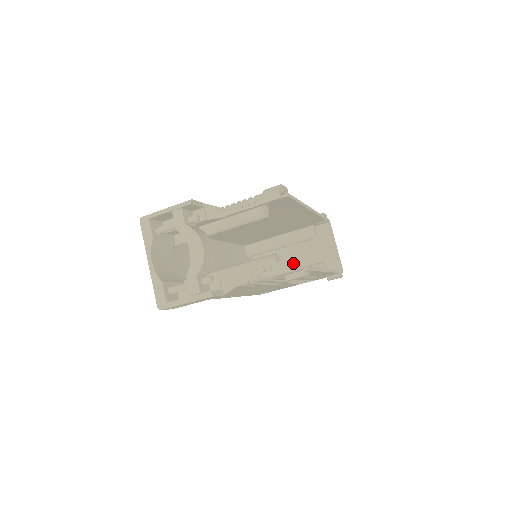
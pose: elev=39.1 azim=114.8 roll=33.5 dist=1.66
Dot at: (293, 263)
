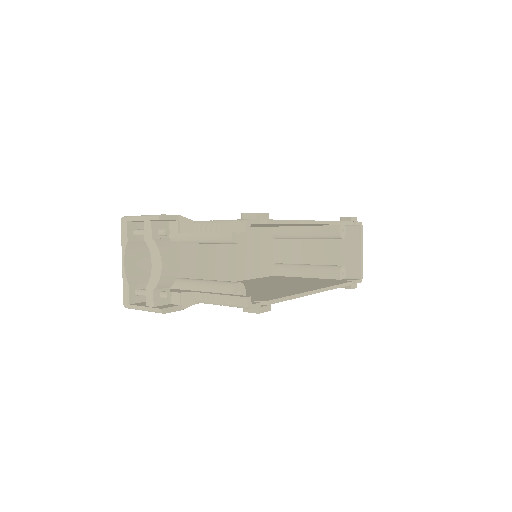
Dot at: (244, 302)
